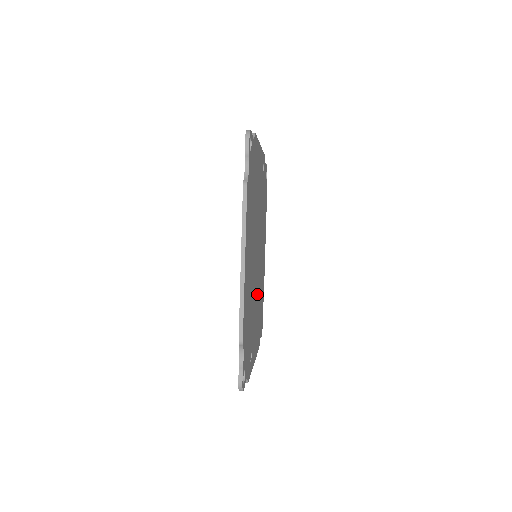
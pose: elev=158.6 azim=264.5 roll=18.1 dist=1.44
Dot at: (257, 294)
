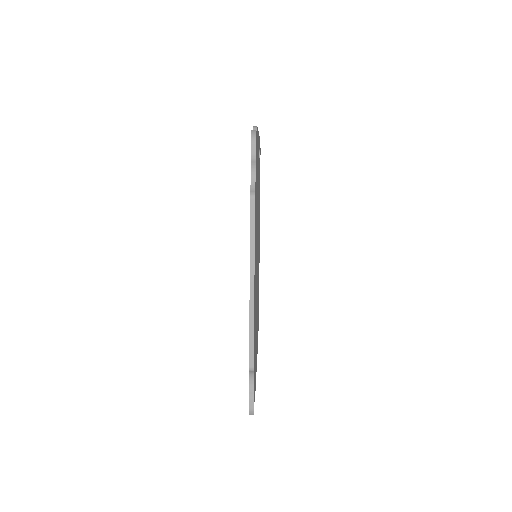
Dot at: occluded
